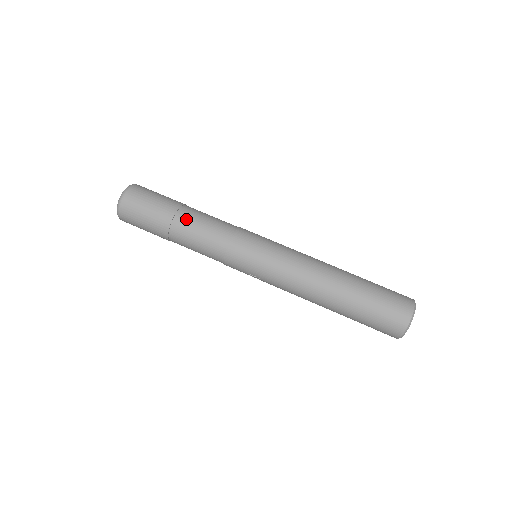
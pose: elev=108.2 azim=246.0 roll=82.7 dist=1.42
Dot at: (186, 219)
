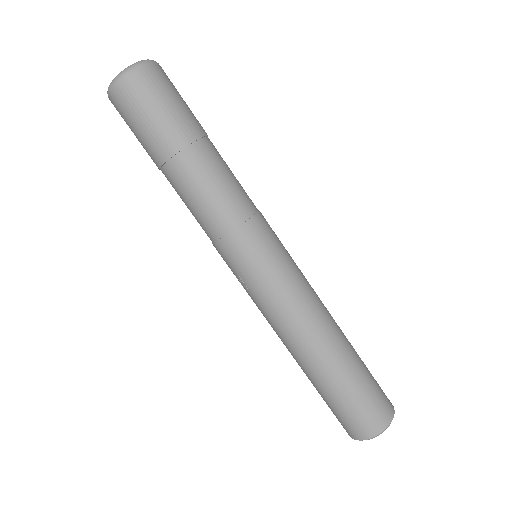
Dot at: (204, 158)
